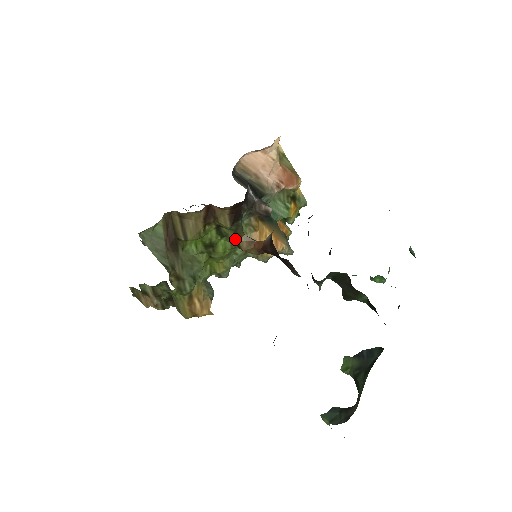
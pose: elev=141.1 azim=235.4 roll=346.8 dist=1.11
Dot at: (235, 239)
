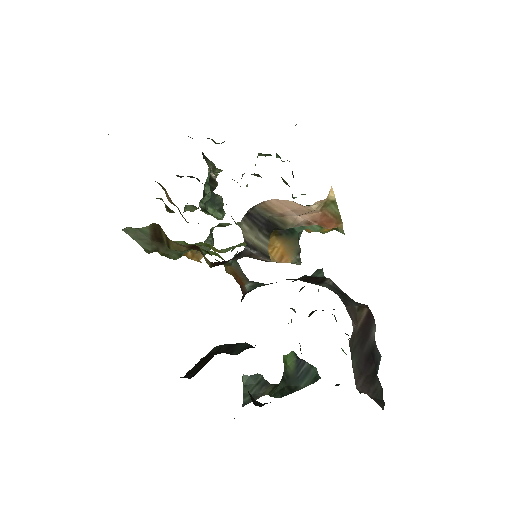
Dot at: occluded
